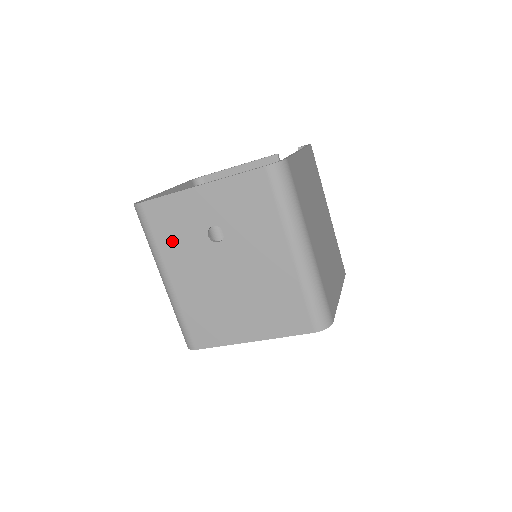
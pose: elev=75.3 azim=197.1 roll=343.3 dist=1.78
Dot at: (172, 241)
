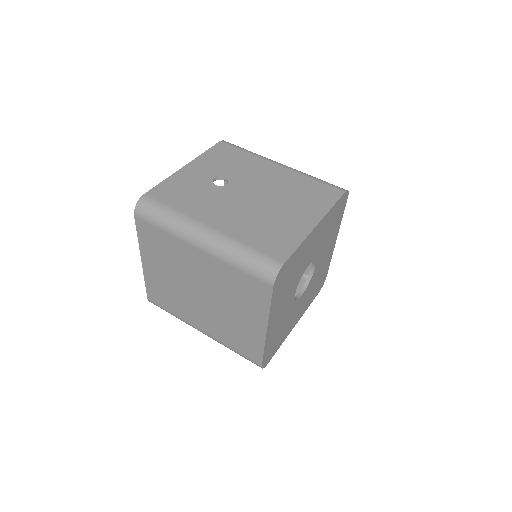
Dot at: (190, 202)
